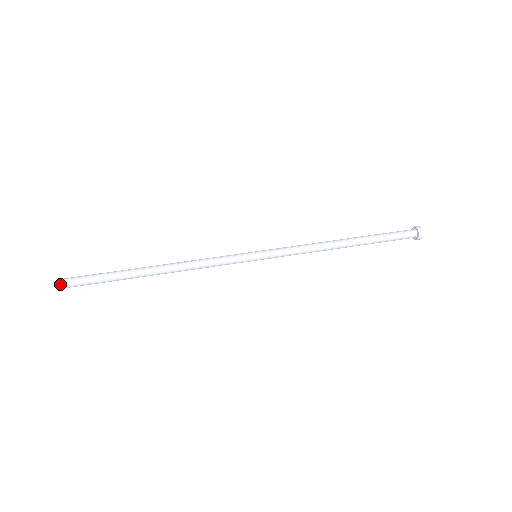
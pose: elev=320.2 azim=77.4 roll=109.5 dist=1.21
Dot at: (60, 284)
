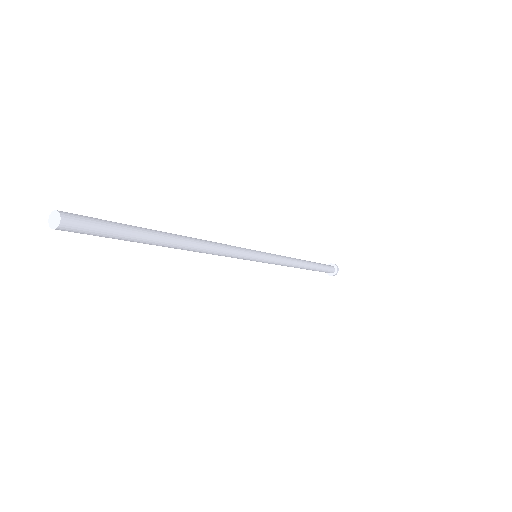
Dot at: (63, 214)
